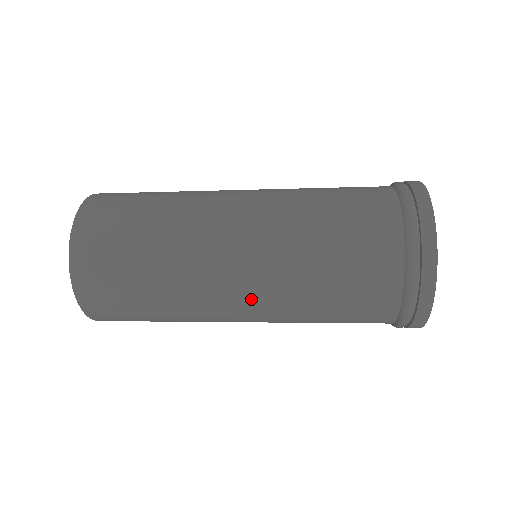
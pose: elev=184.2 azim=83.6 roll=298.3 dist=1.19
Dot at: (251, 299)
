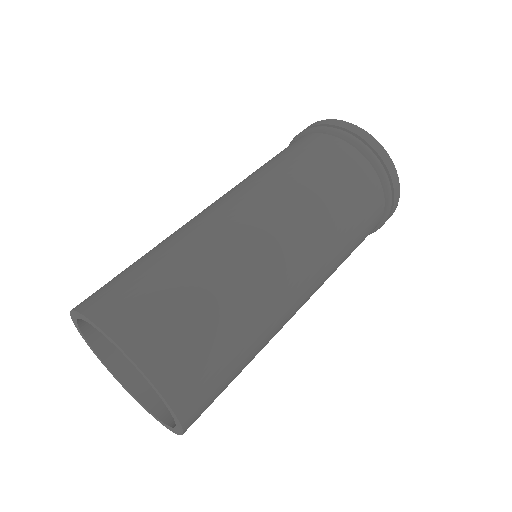
Dot at: occluded
